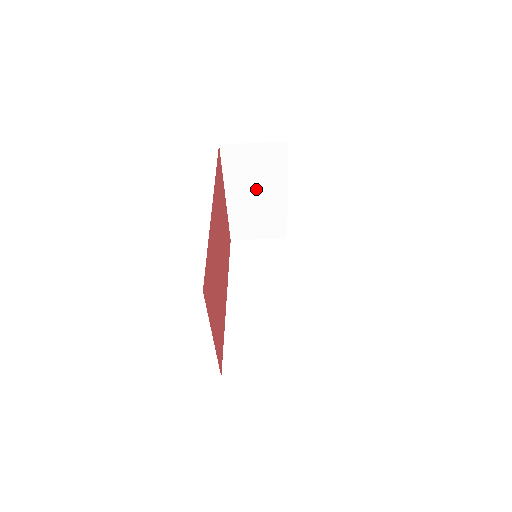
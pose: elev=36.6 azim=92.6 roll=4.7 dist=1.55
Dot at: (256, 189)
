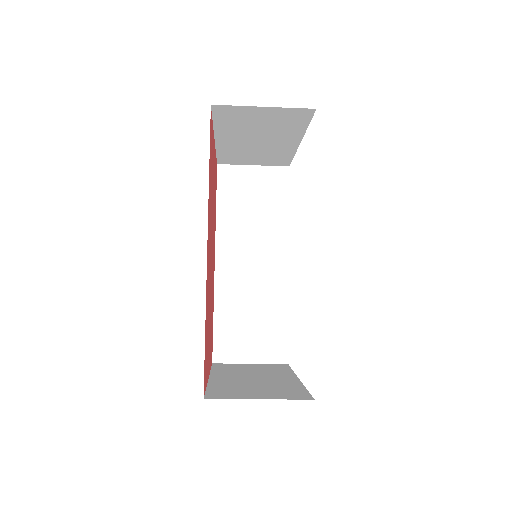
Dot at: (258, 137)
